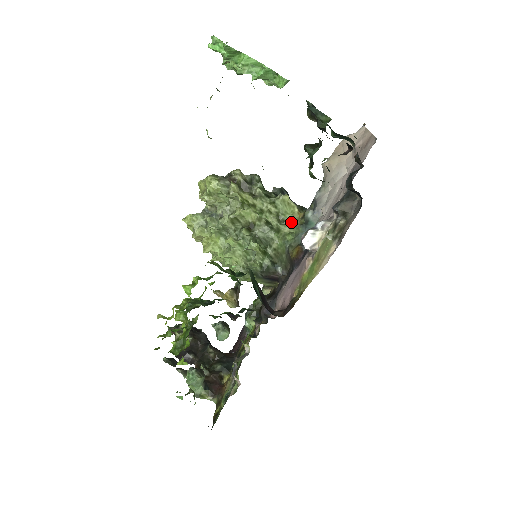
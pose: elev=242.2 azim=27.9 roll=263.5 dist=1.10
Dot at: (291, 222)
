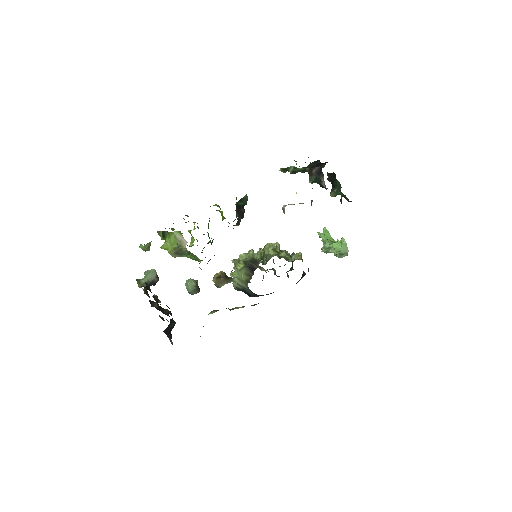
Dot at: occluded
